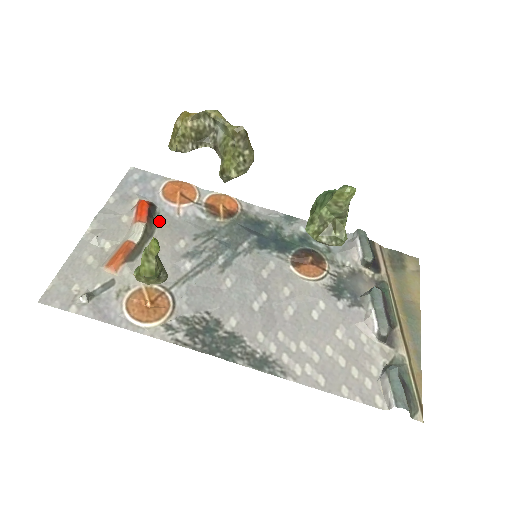
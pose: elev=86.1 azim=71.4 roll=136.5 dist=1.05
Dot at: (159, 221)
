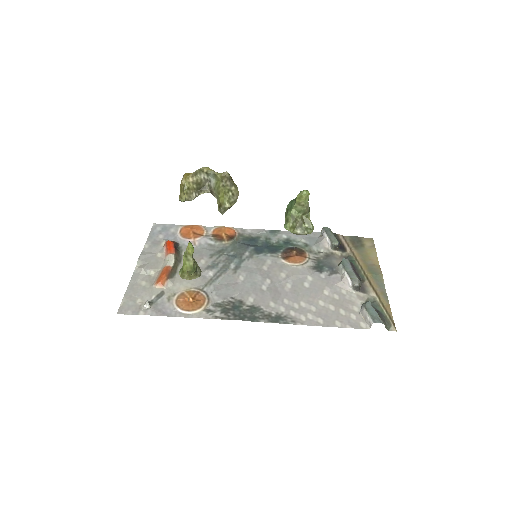
Dot at: (183, 252)
